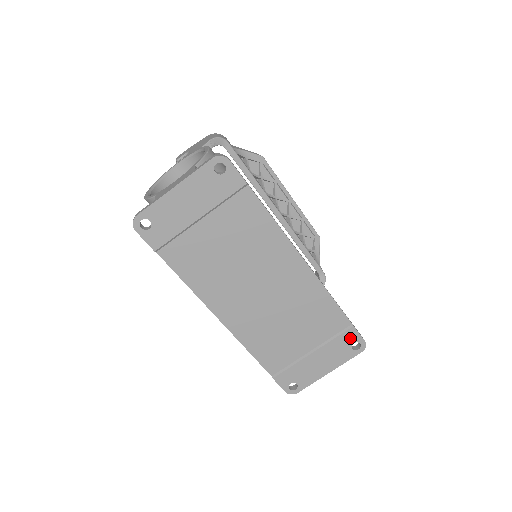
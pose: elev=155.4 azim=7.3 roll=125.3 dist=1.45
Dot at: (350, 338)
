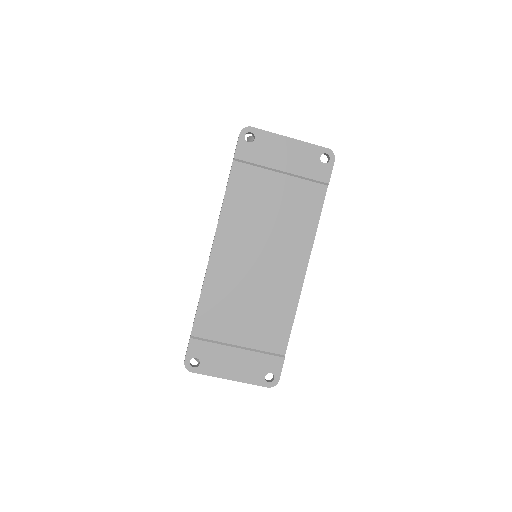
Dot at: (273, 365)
